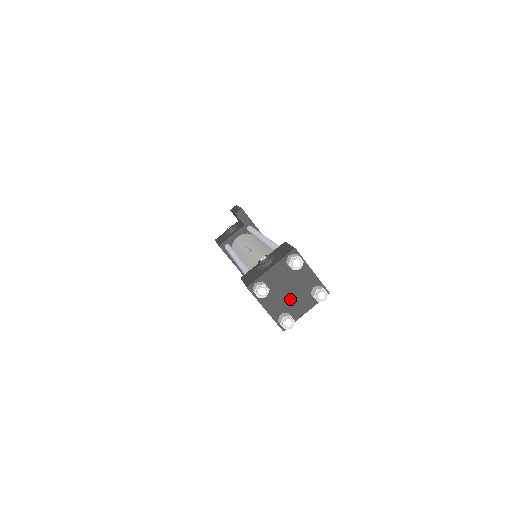
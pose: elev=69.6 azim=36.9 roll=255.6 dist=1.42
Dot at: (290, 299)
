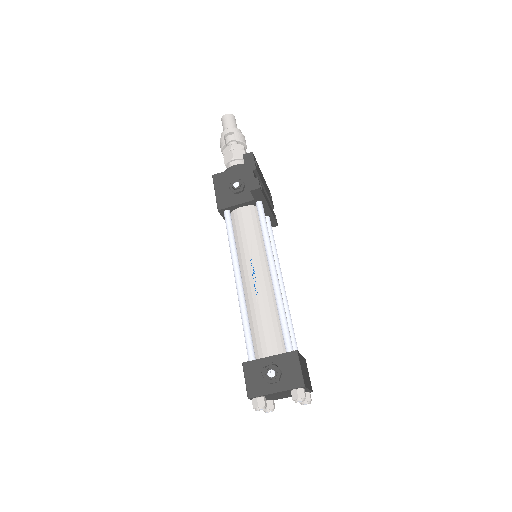
Dot at: (279, 397)
